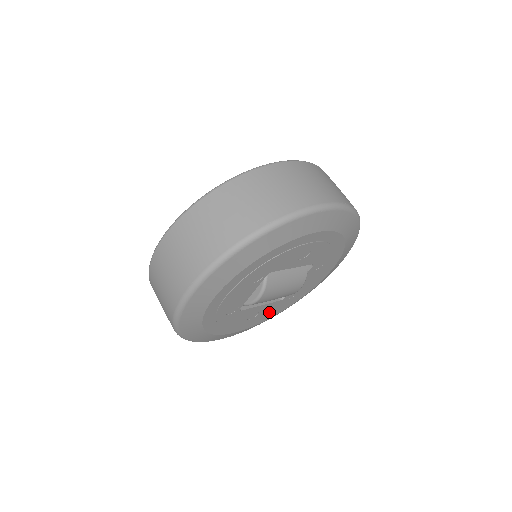
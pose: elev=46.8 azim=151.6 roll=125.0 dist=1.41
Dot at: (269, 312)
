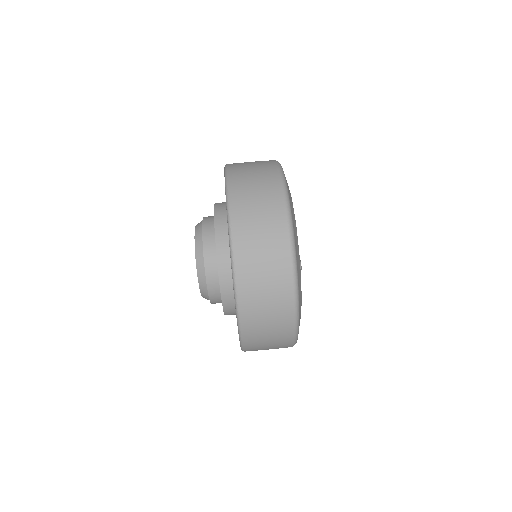
Dot at: occluded
